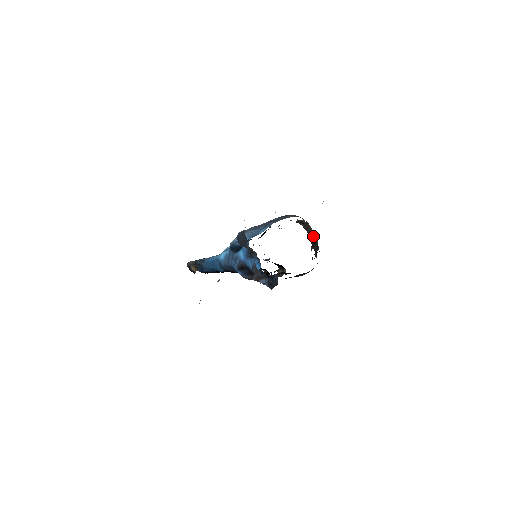
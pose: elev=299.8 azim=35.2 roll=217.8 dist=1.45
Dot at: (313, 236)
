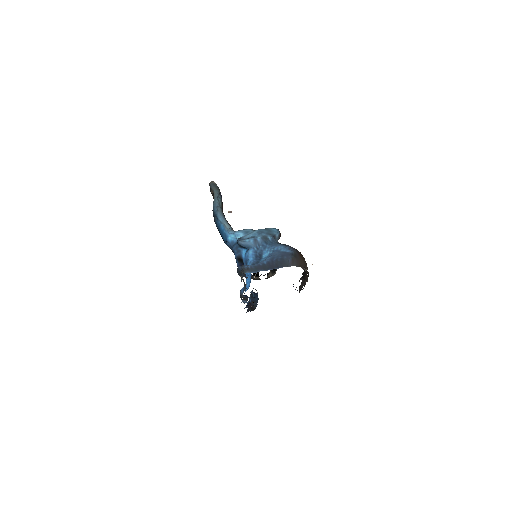
Dot at: (306, 272)
